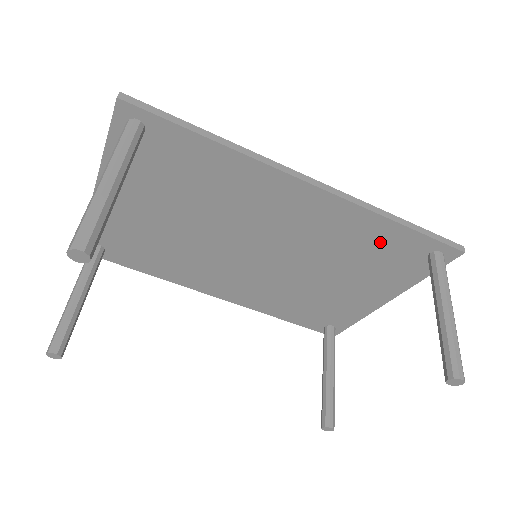
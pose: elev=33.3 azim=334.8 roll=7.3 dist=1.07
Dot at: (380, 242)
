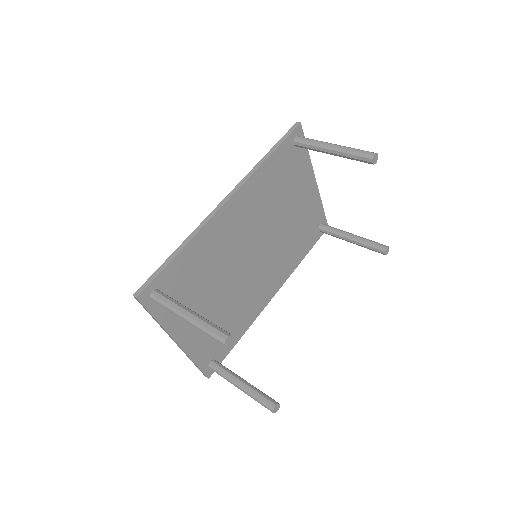
Dot at: (276, 173)
